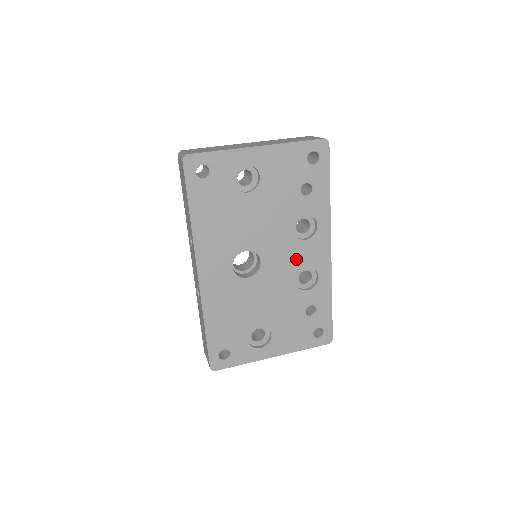
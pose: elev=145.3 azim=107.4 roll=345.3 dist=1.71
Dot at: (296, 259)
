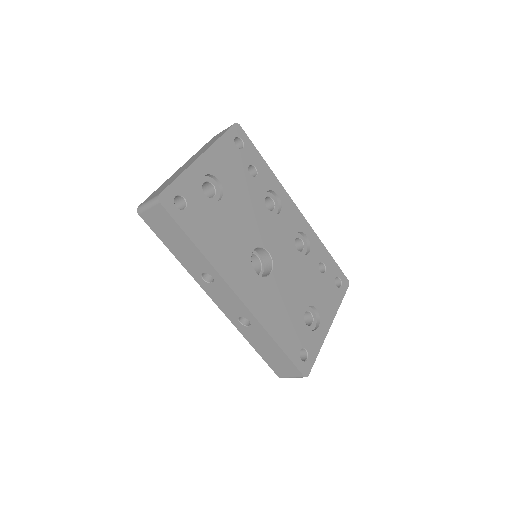
Dot at: (286, 232)
